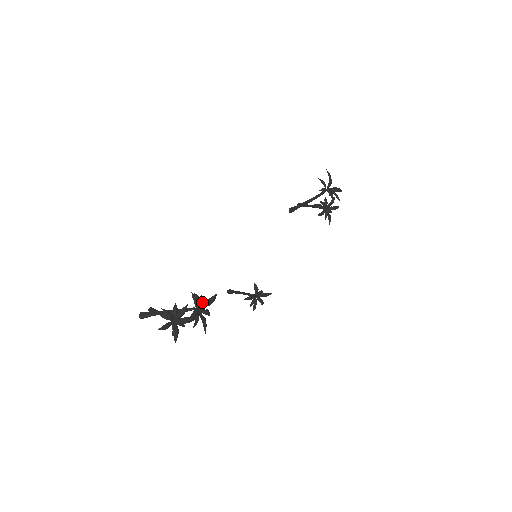
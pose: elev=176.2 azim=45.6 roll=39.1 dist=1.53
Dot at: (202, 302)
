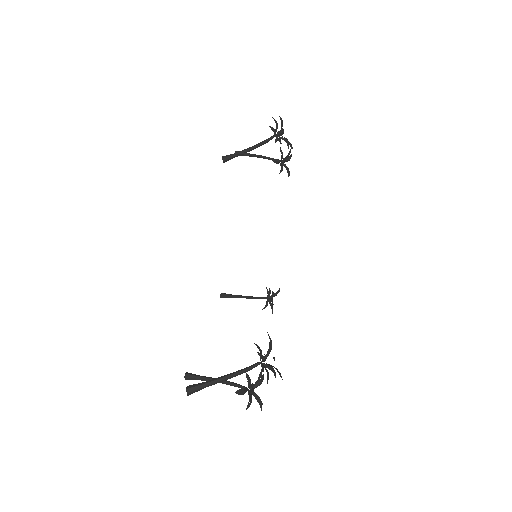
Dot at: (261, 351)
